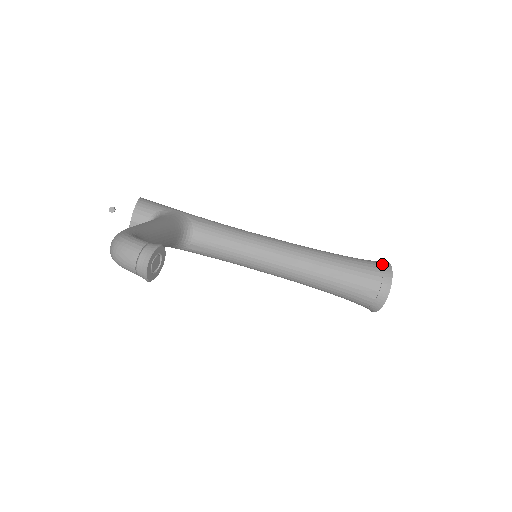
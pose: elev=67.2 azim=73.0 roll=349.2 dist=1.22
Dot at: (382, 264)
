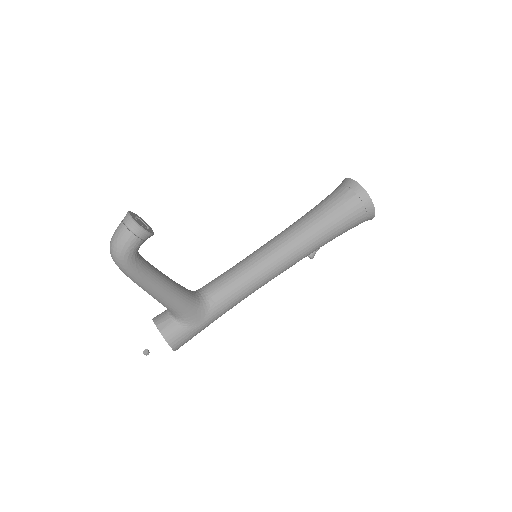
Dot at: occluded
